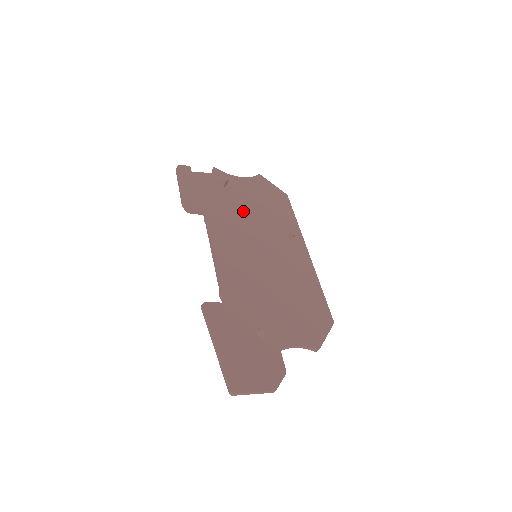
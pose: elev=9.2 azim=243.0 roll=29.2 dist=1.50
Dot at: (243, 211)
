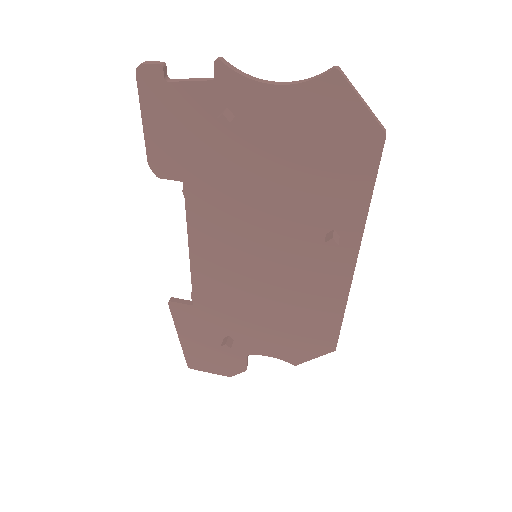
Dot at: (255, 180)
